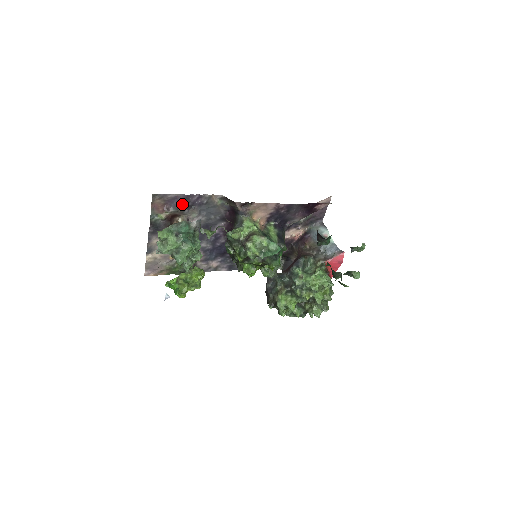
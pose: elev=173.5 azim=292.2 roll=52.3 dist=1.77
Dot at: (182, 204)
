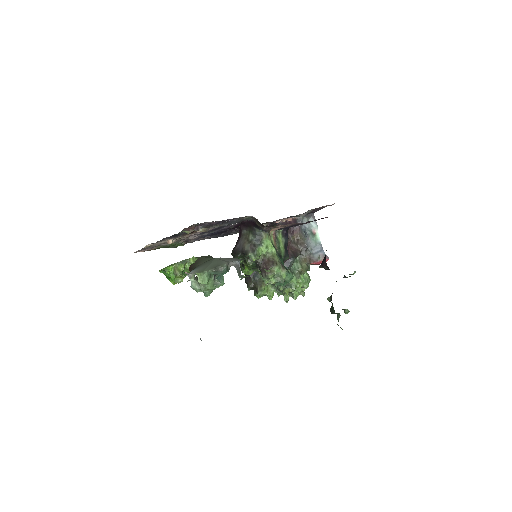
Dot at: (213, 224)
